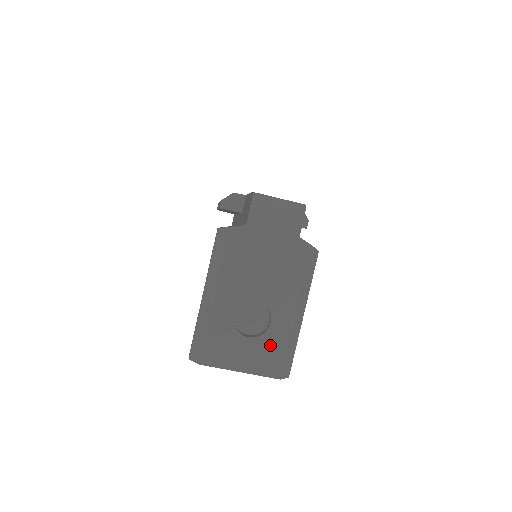
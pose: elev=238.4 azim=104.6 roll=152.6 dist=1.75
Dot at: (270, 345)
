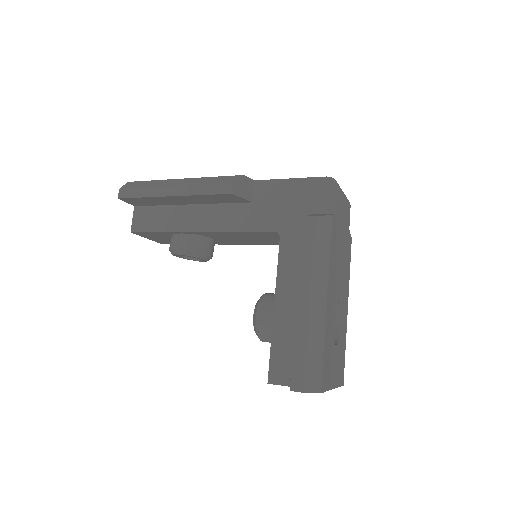
Dot at: (341, 349)
